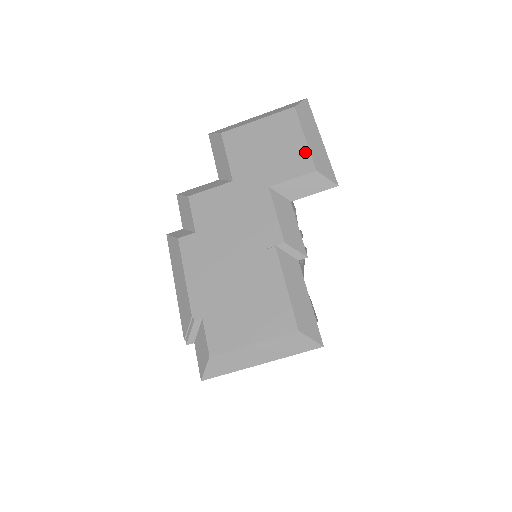
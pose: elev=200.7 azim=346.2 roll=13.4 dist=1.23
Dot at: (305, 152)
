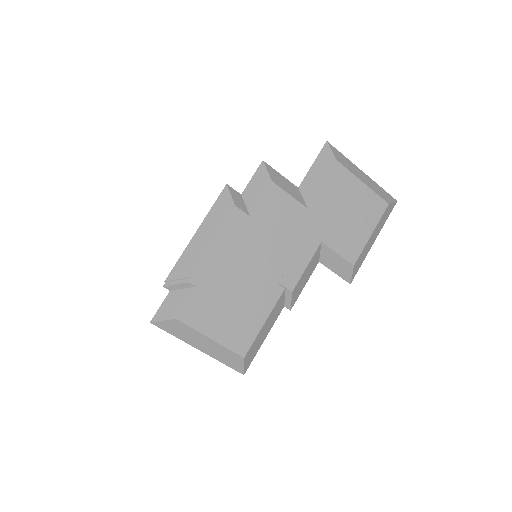
Dot at: (362, 245)
